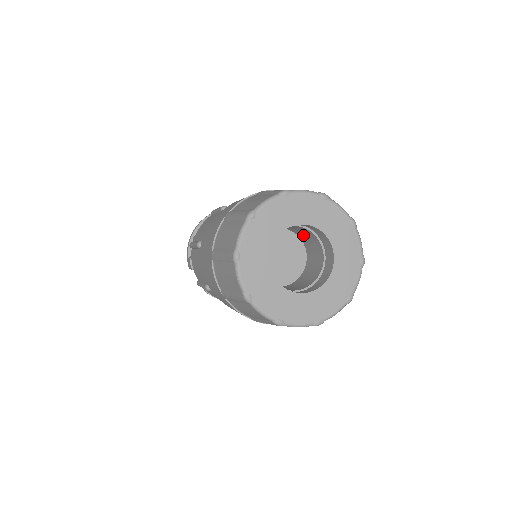
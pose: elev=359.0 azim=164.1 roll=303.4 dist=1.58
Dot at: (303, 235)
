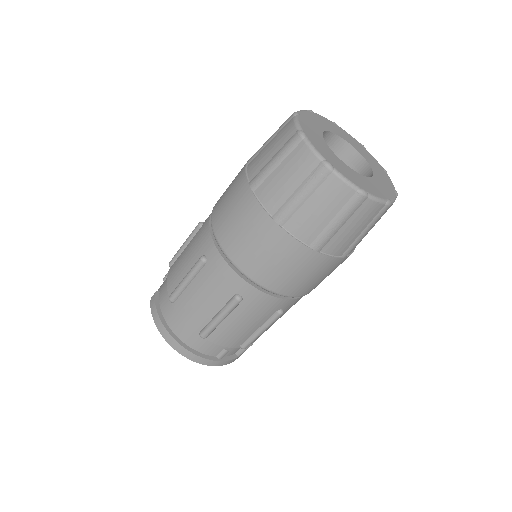
Dot at: occluded
